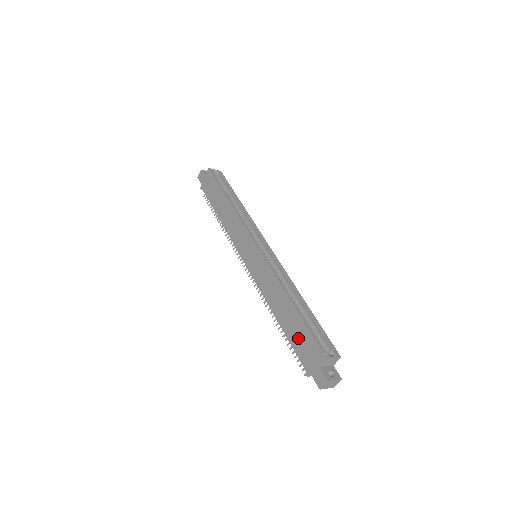
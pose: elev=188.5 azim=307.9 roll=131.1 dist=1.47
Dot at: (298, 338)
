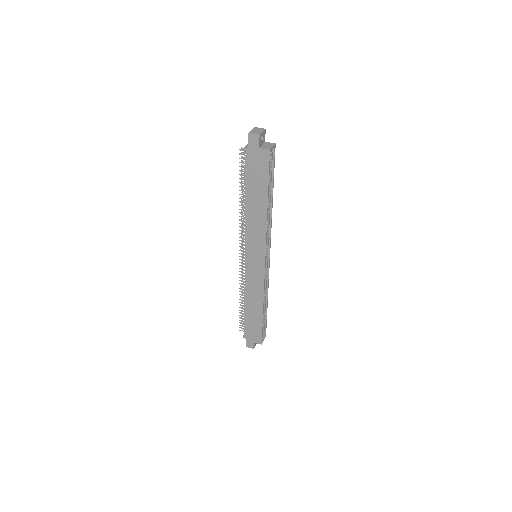
Dot at: (252, 325)
